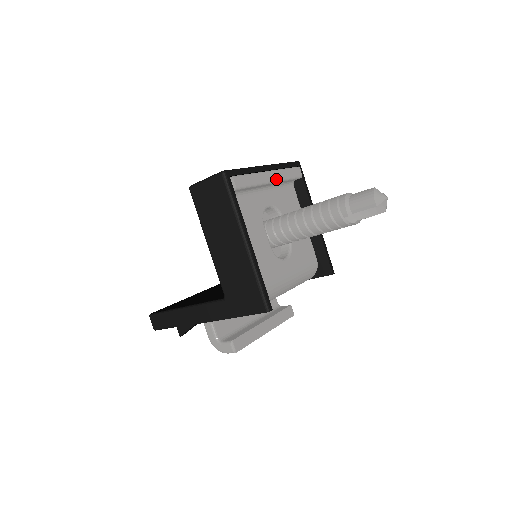
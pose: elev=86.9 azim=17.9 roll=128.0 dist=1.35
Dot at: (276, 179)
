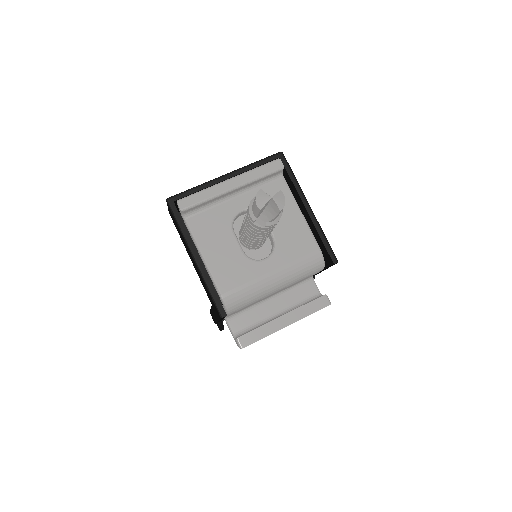
Dot at: (239, 184)
